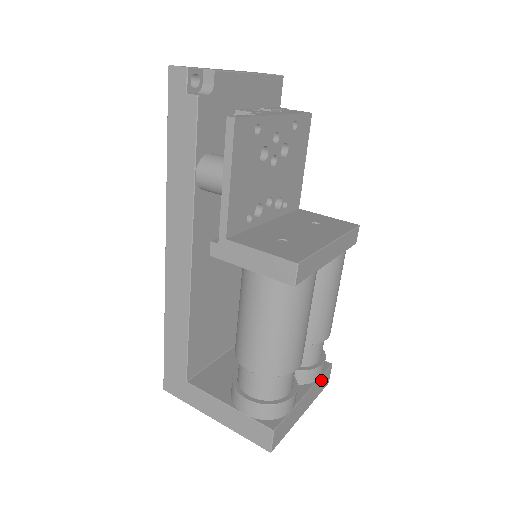
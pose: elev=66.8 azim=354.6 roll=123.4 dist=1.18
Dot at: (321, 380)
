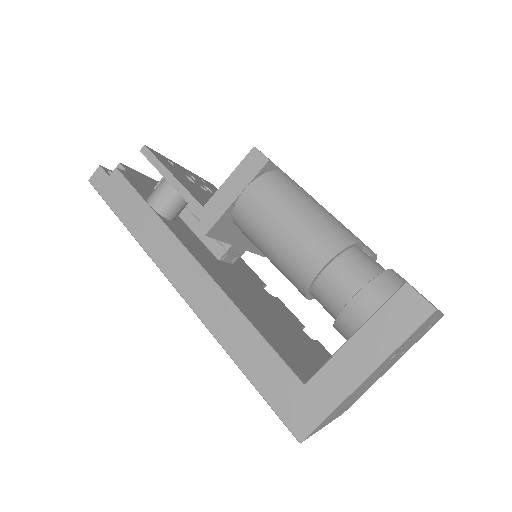
Dot at: occluded
